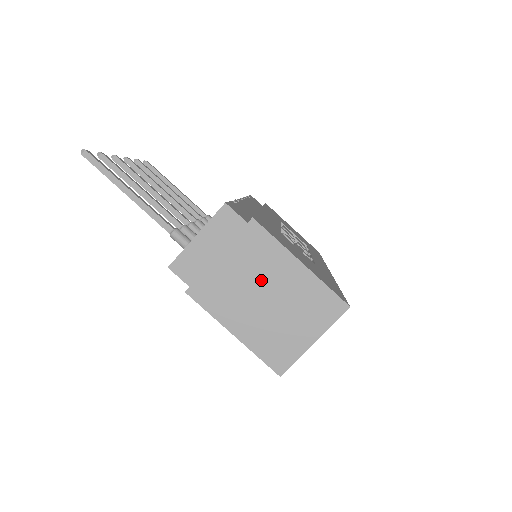
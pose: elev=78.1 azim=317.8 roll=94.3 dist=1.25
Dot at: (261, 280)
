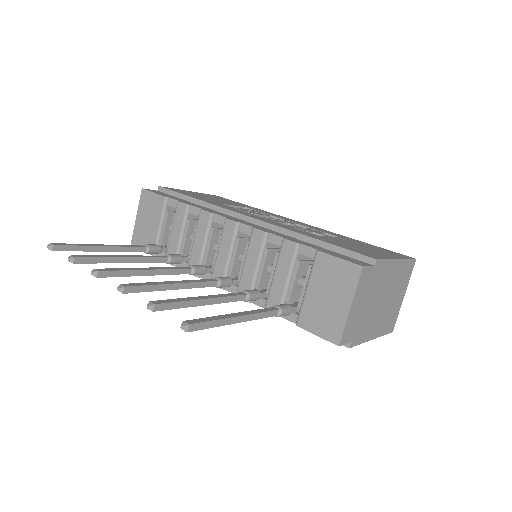
Dot at: (383, 292)
